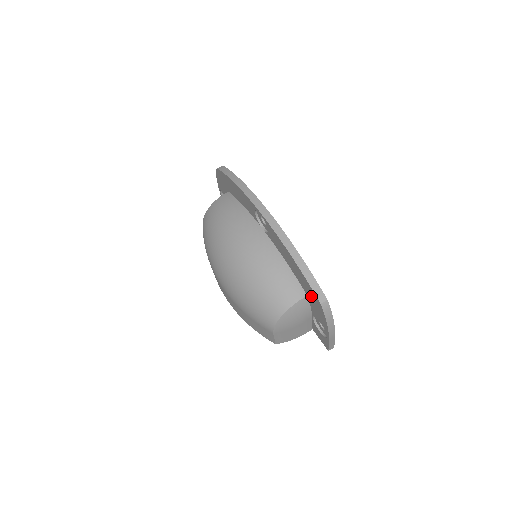
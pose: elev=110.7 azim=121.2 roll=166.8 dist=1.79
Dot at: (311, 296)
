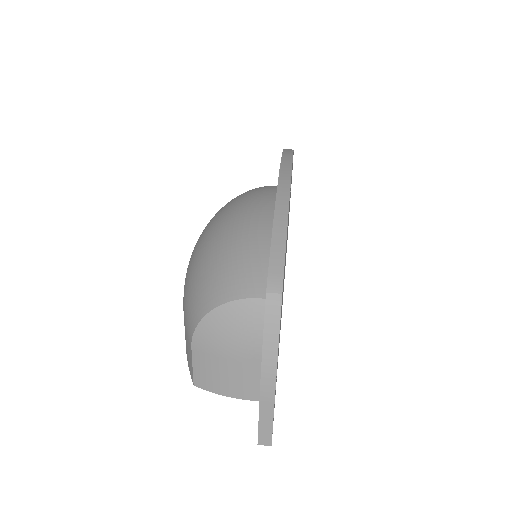
Dot at: occluded
